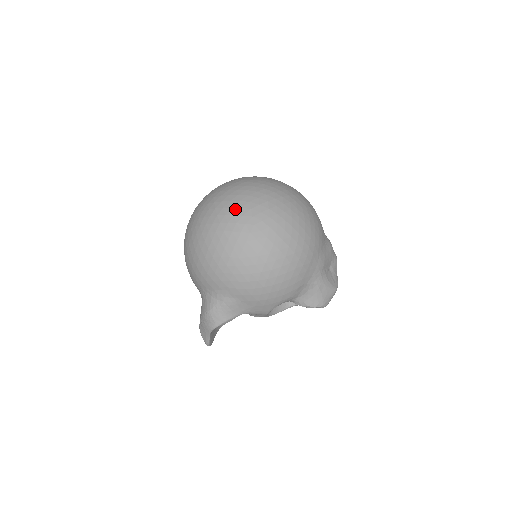
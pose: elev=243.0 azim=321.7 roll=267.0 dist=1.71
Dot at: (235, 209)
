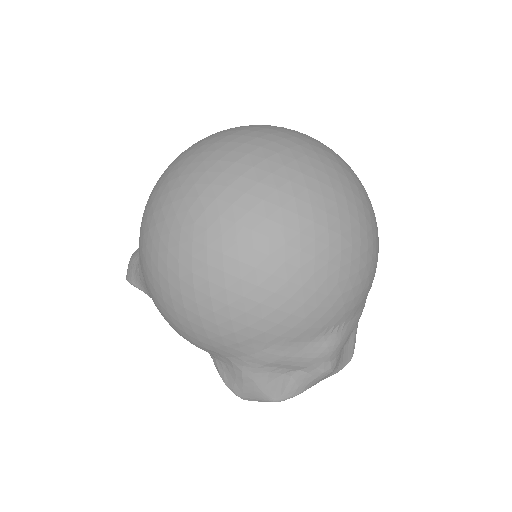
Dot at: (205, 177)
